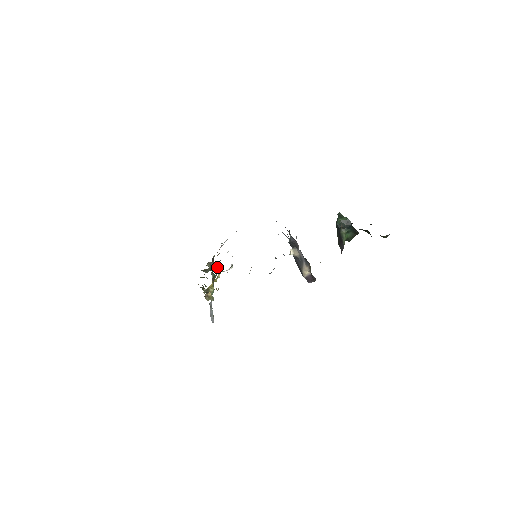
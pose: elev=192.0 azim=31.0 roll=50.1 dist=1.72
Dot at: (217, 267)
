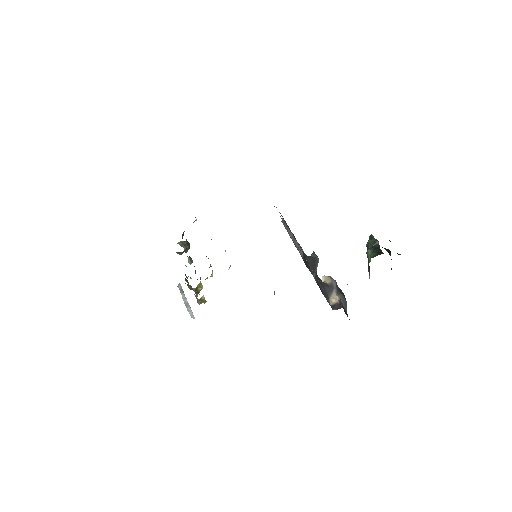
Dot at: (189, 246)
